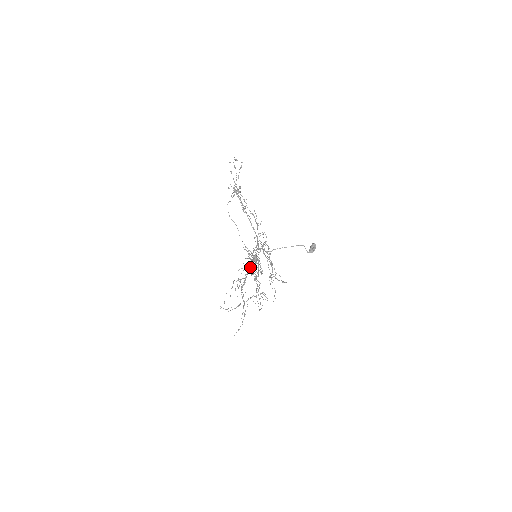
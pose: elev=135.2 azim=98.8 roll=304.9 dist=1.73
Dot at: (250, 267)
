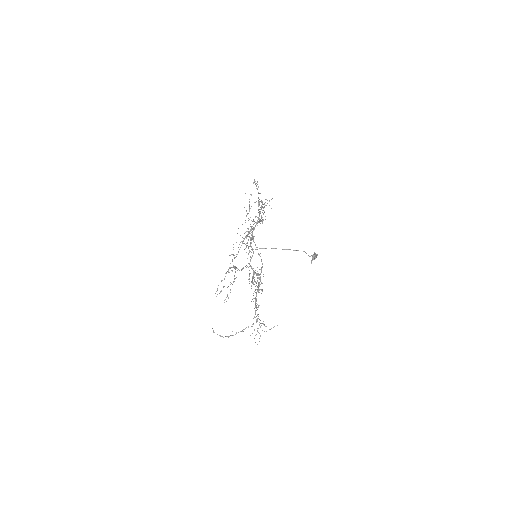
Dot at: (246, 243)
